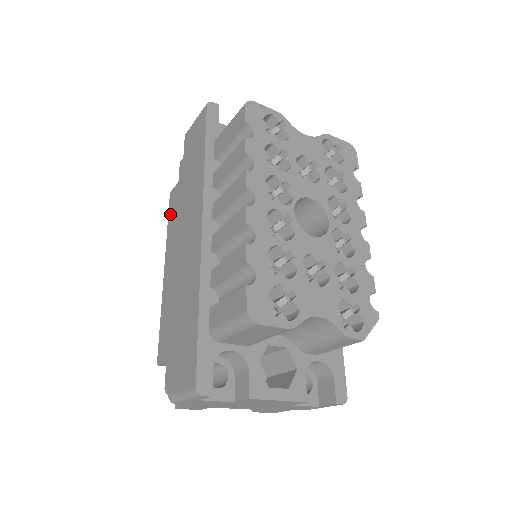
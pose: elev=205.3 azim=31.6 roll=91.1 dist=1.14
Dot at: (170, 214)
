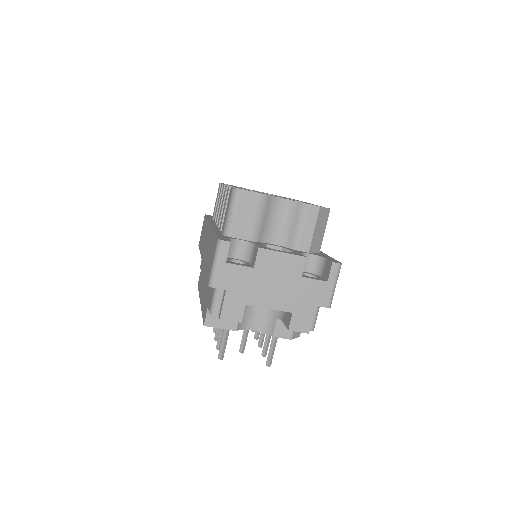
Dot at: (199, 286)
